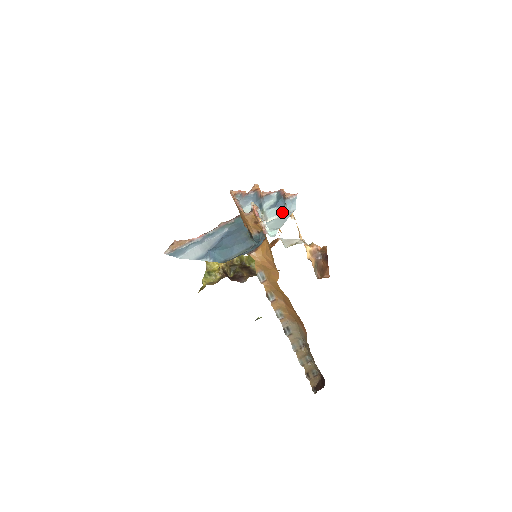
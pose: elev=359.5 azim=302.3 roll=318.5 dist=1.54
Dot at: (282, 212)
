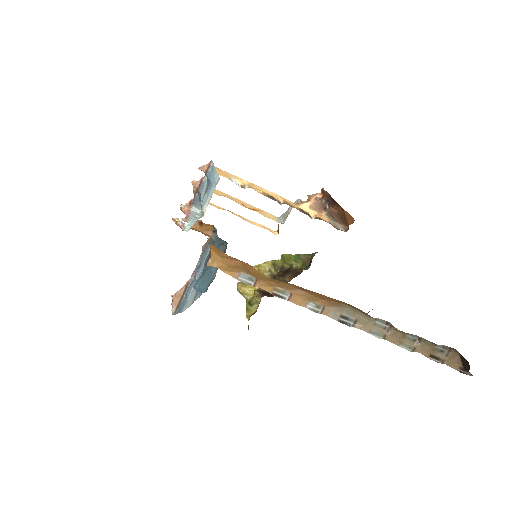
Dot at: (210, 192)
